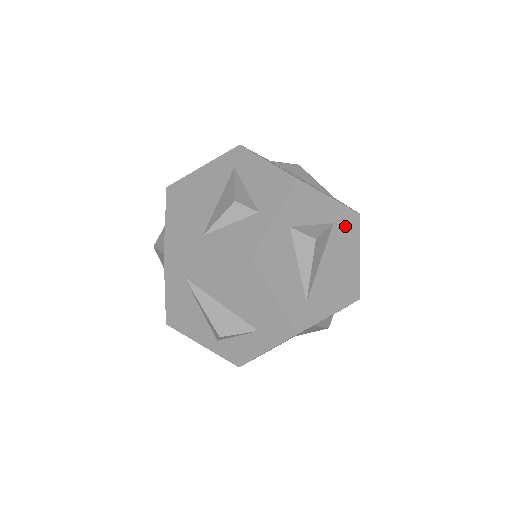
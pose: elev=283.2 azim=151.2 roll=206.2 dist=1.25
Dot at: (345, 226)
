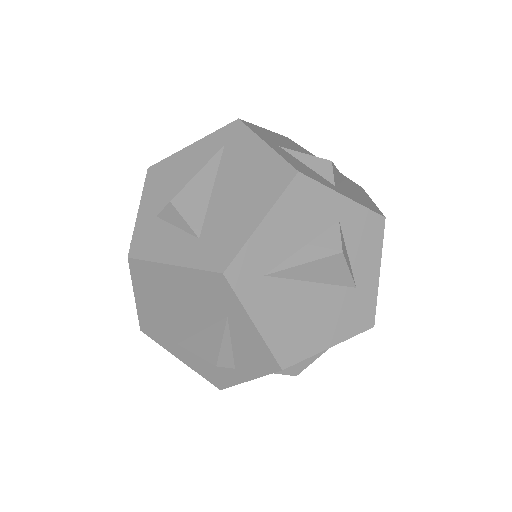
Dot at: (357, 308)
